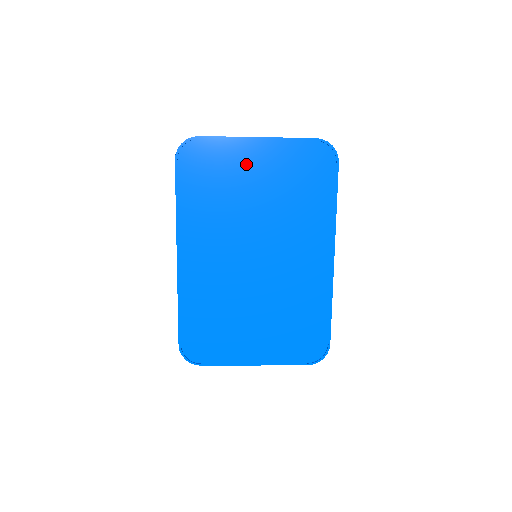
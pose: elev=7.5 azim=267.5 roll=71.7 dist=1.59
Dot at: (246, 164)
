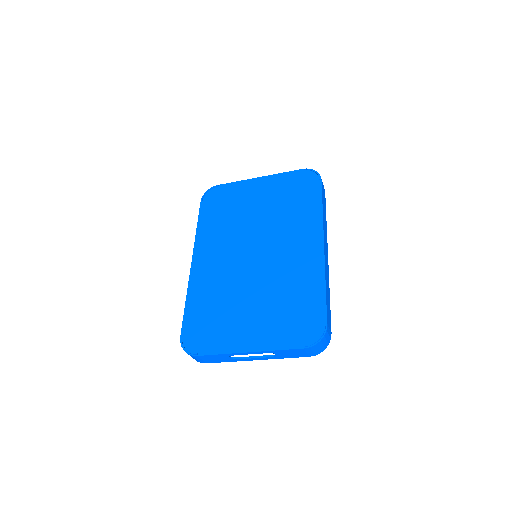
Dot at: (250, 194)
